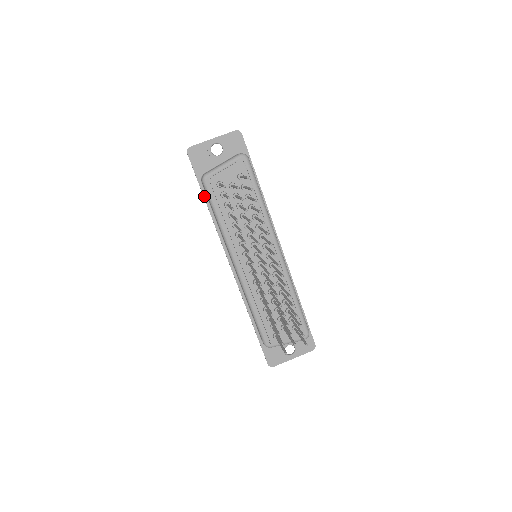
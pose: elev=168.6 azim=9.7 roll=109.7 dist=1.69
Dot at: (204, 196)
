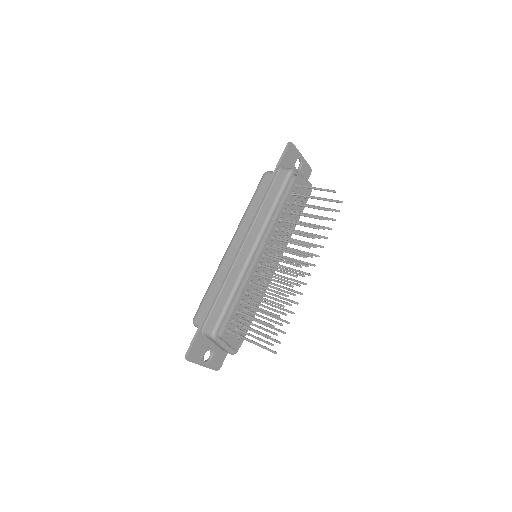
Dot at: (272, 180)
